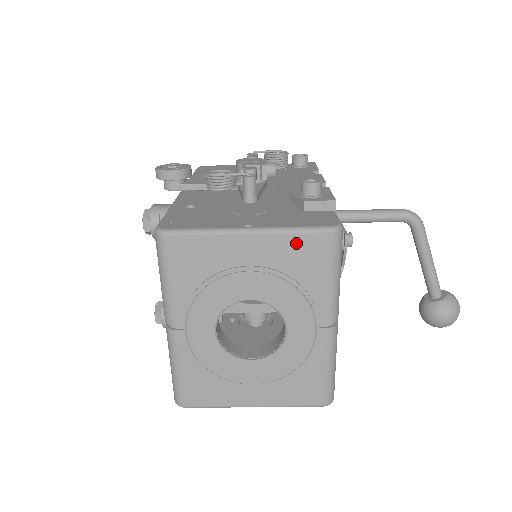
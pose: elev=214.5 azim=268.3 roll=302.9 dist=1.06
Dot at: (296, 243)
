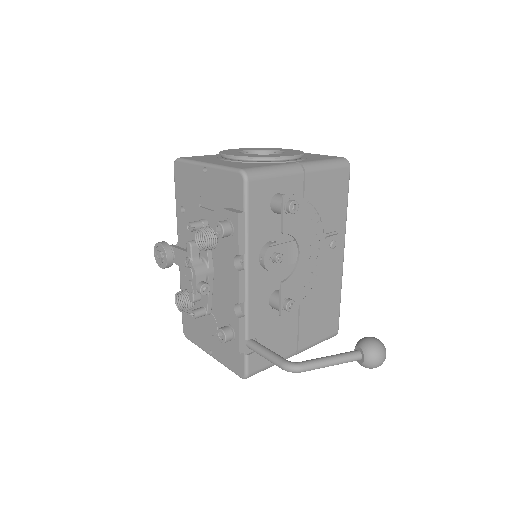
Dot at: occluded
